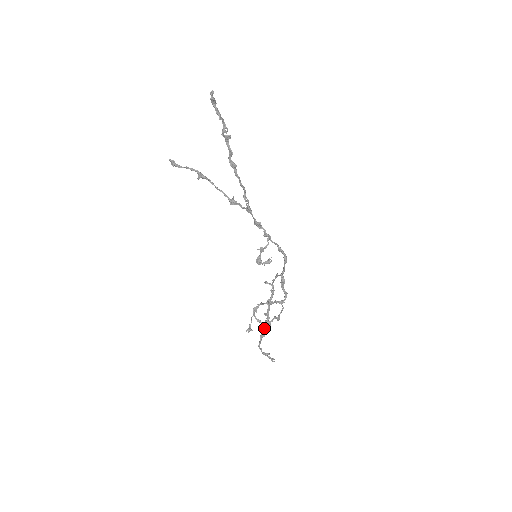
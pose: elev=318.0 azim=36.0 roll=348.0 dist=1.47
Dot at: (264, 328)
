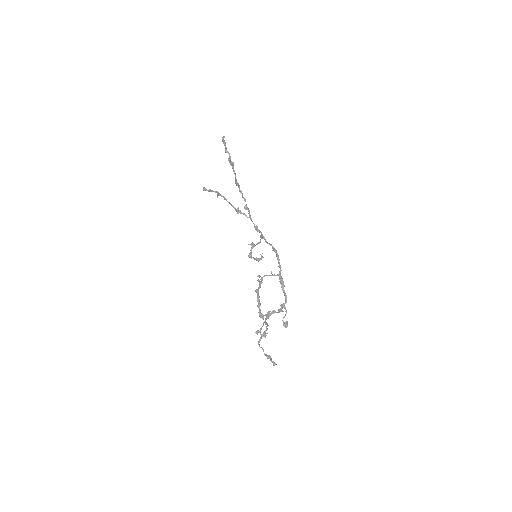
Dot at: (267, 328)
